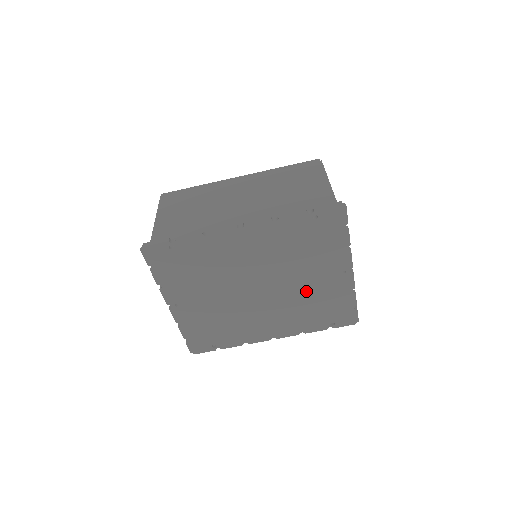
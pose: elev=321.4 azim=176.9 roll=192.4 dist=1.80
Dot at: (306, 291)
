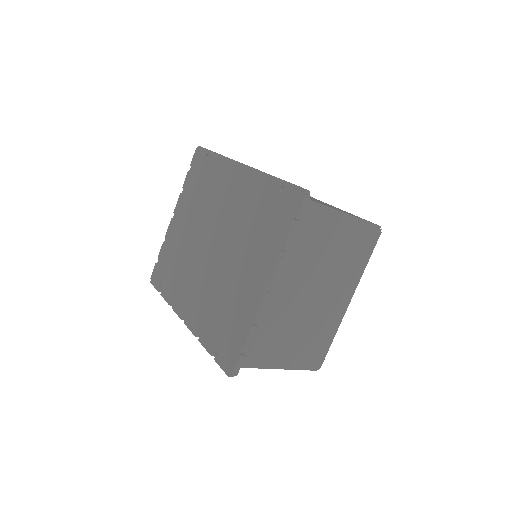
Dot at: (229, 281)
